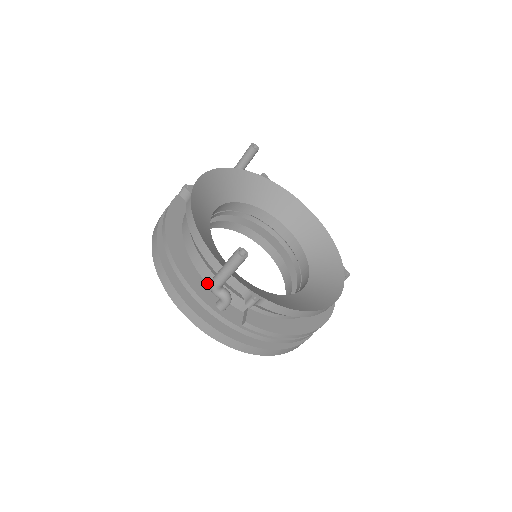
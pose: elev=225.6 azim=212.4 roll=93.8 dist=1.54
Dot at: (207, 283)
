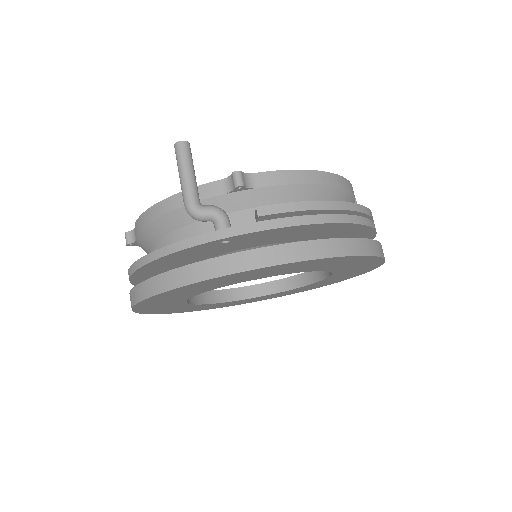
Dot at: occluded
